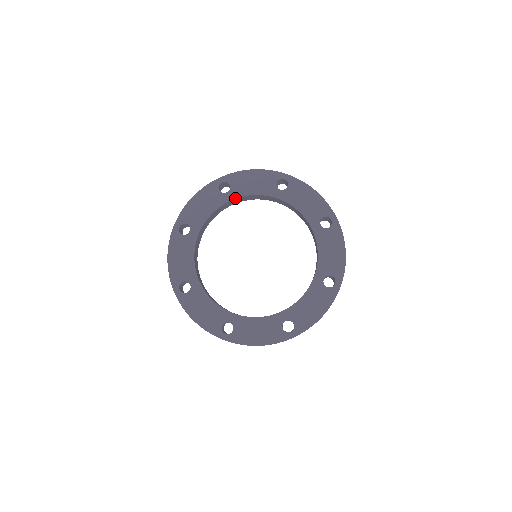
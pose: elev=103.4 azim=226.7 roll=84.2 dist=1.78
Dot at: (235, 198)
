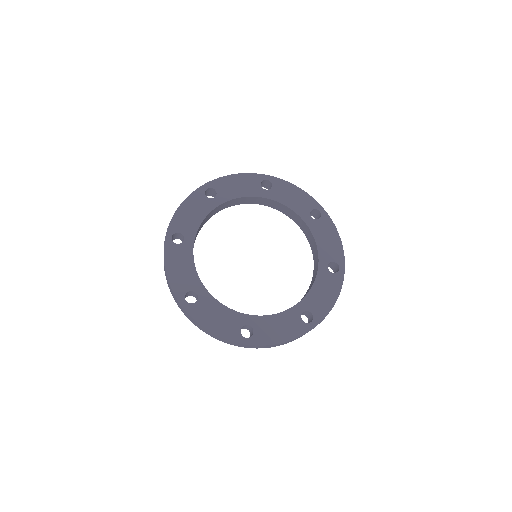
Dot at: (224, 202)
